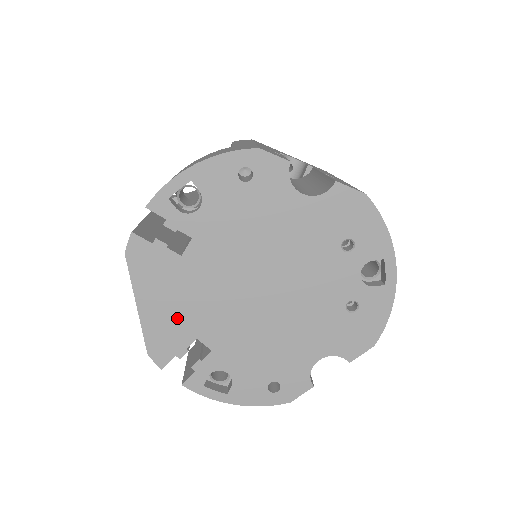
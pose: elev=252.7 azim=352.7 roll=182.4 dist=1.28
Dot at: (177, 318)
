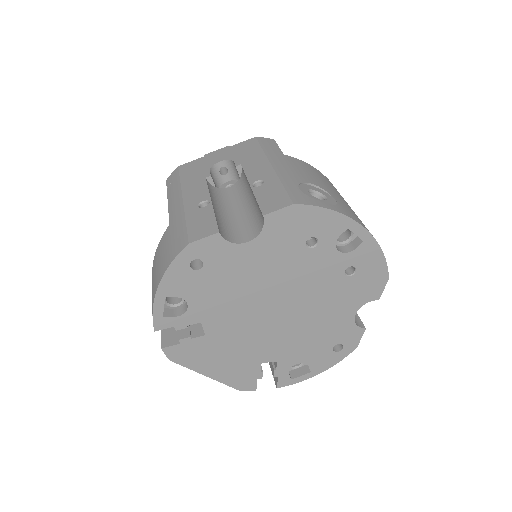
Dot at: (238, 363)
